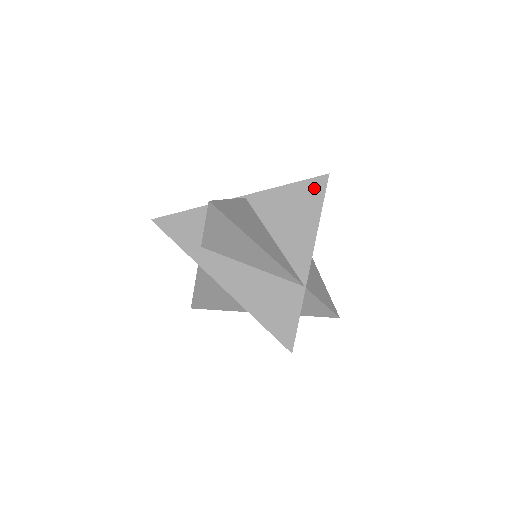
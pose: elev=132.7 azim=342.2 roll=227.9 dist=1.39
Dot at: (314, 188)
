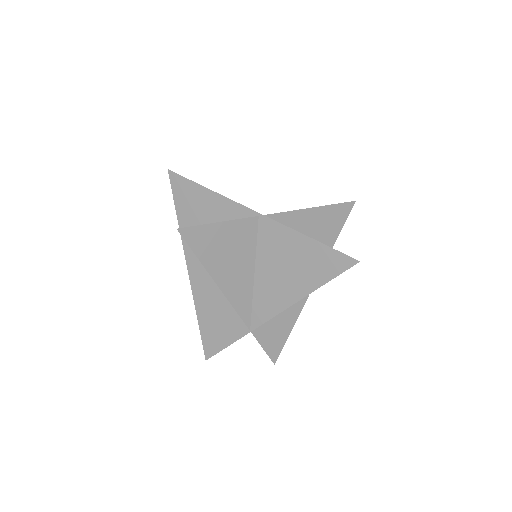
Dot at: (331, 262)
